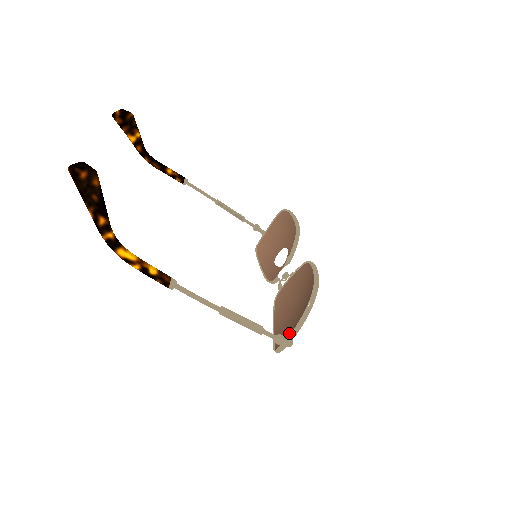
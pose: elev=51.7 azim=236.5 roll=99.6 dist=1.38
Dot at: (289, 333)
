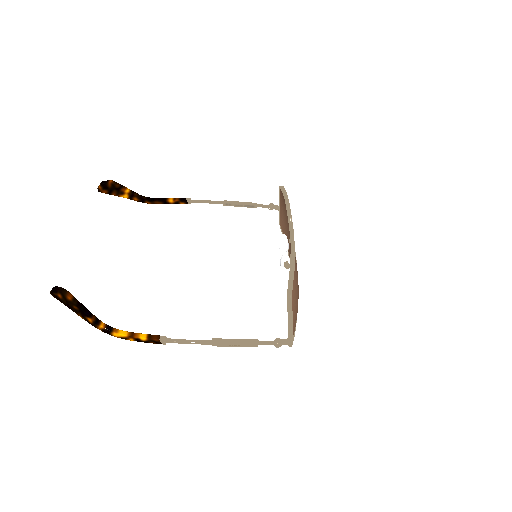
Dot at: occluded
